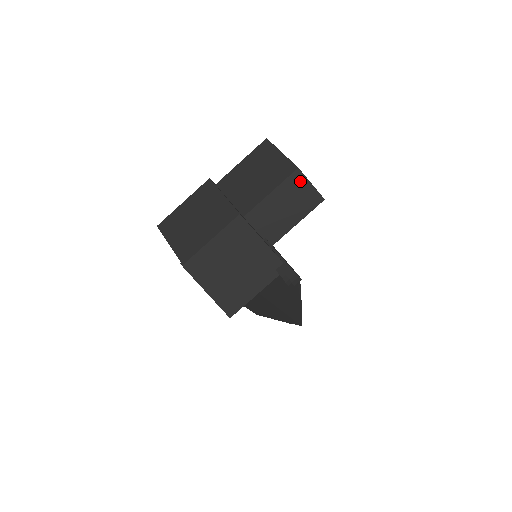
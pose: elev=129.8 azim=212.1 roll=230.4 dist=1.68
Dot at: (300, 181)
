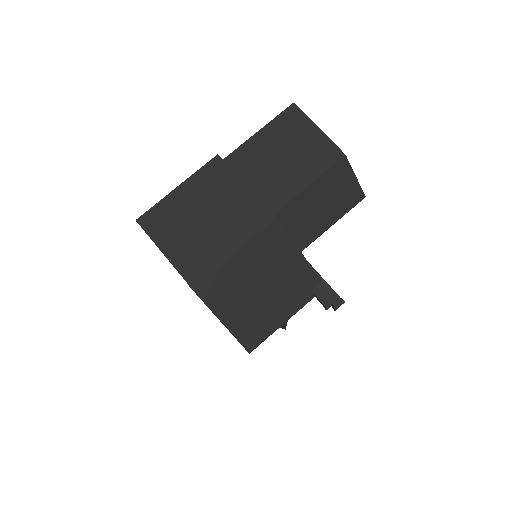
Dot at: (344, 172)
